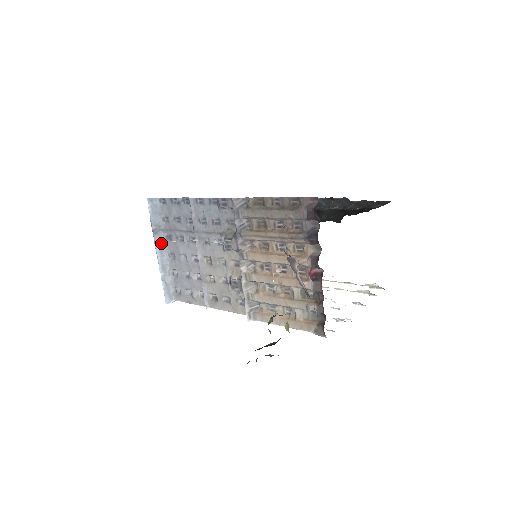
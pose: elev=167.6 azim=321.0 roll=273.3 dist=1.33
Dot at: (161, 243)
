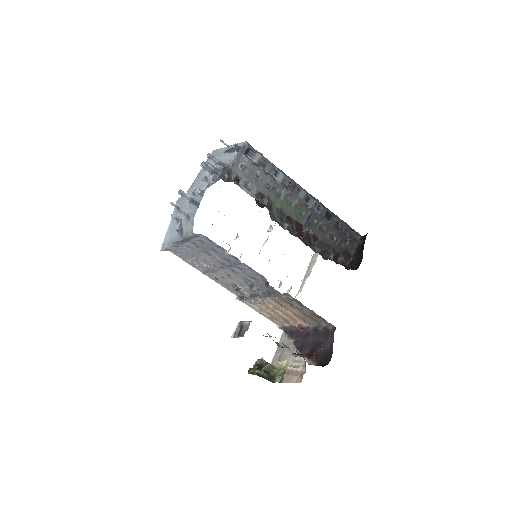
Dot at: (184, 242)
